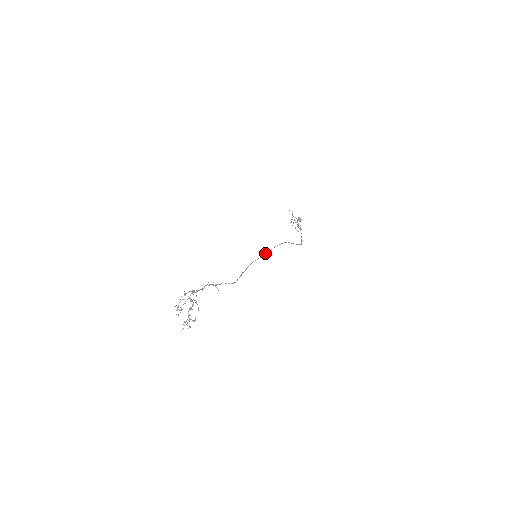
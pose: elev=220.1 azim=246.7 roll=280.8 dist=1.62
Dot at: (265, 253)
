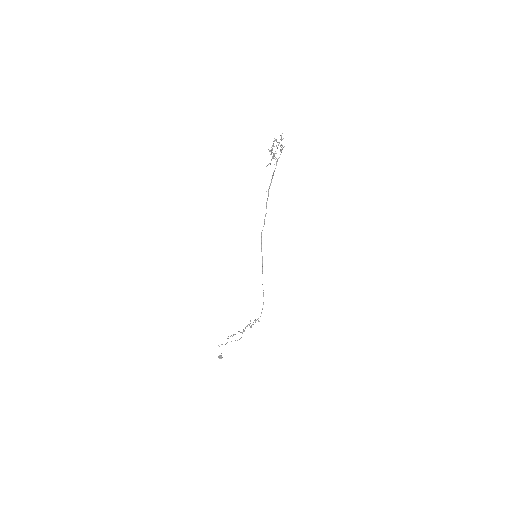
Dot at: occluded
